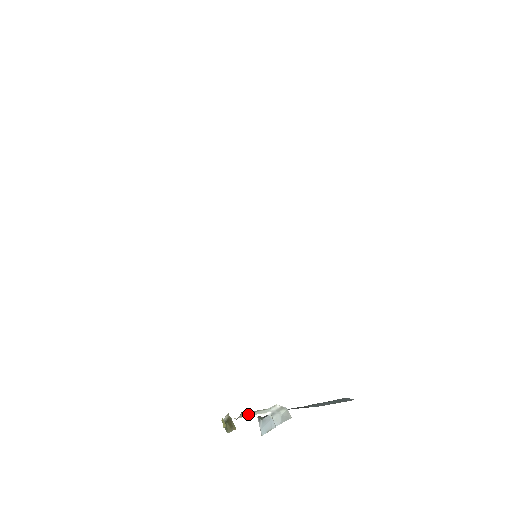
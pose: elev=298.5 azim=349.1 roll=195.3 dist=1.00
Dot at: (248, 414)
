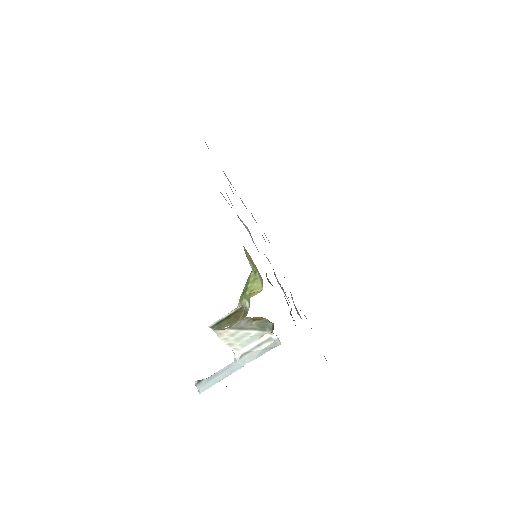
Dot at: (239, 329)
